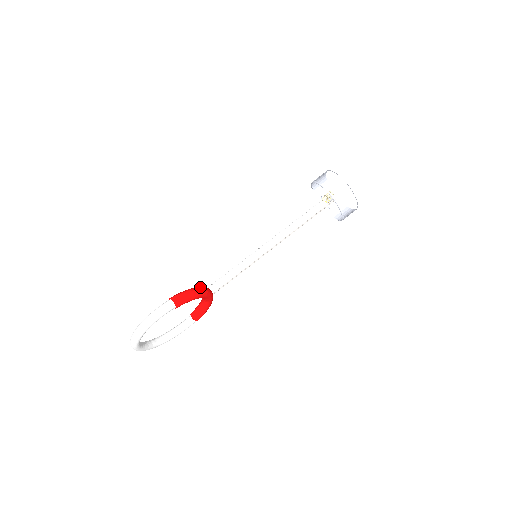
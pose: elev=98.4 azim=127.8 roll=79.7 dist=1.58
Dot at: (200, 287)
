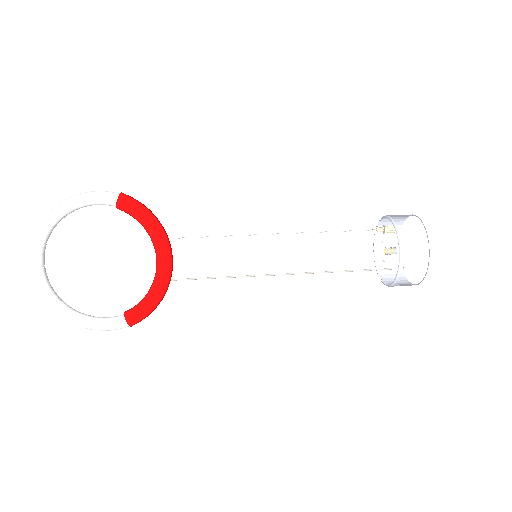
Dot at: (163, 227)
